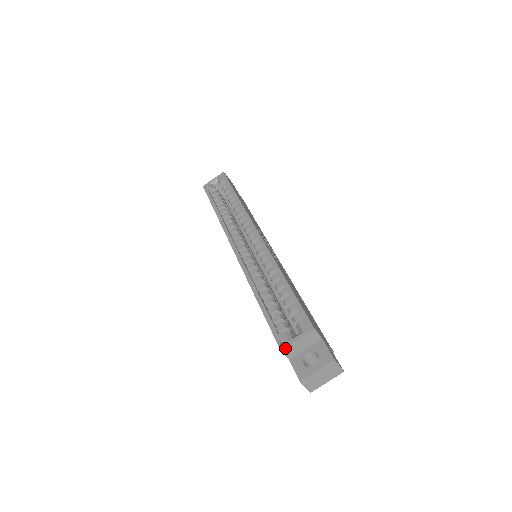
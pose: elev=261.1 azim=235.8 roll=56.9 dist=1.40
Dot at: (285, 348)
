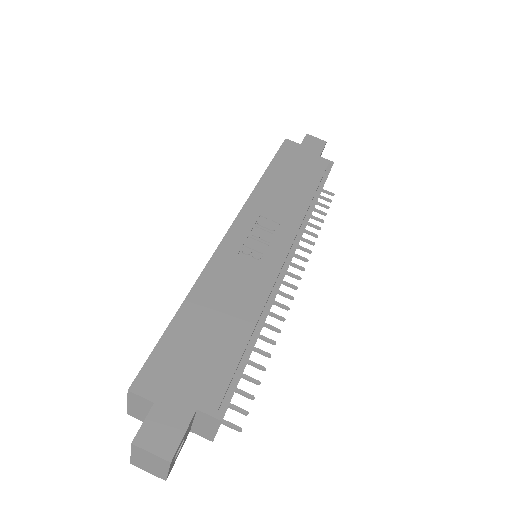
Dot at: (128, 411)
